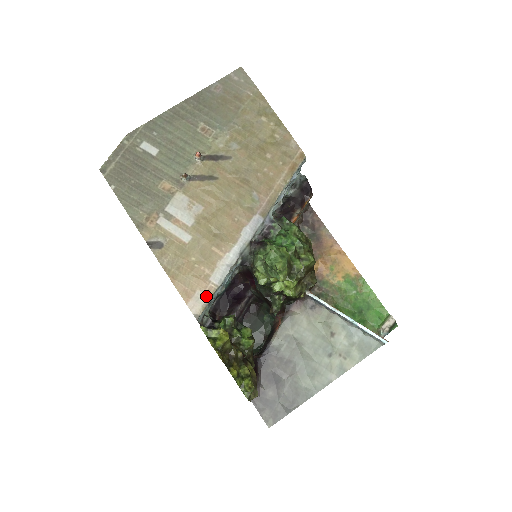
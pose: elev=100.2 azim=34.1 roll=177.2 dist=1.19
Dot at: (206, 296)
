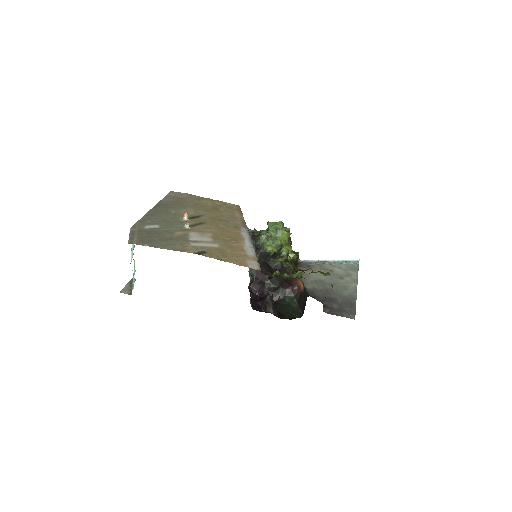
Dot at: (254, 261)
